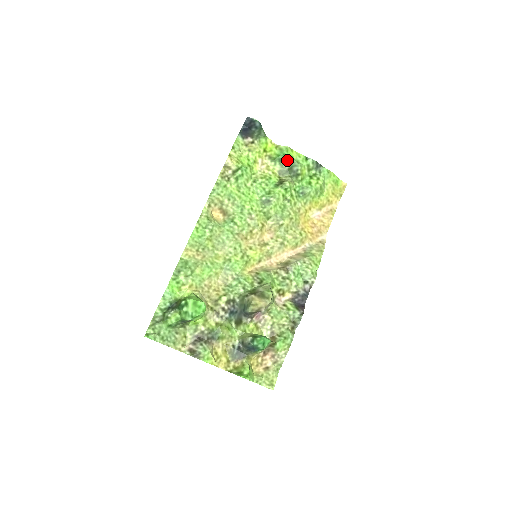
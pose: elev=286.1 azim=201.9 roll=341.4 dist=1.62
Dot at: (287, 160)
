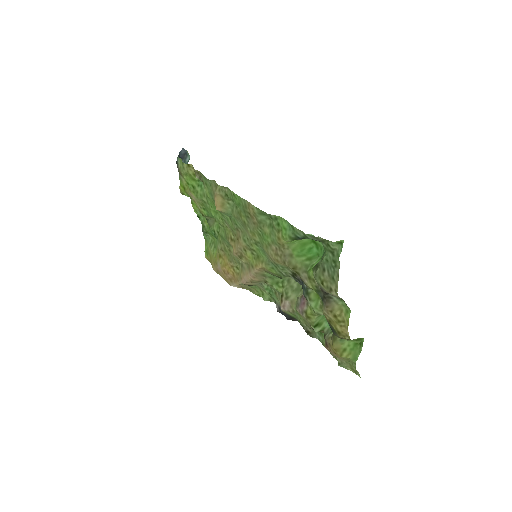
Dot at: occluded
